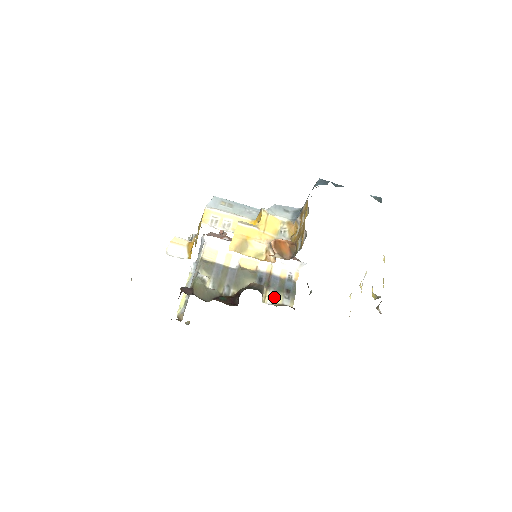
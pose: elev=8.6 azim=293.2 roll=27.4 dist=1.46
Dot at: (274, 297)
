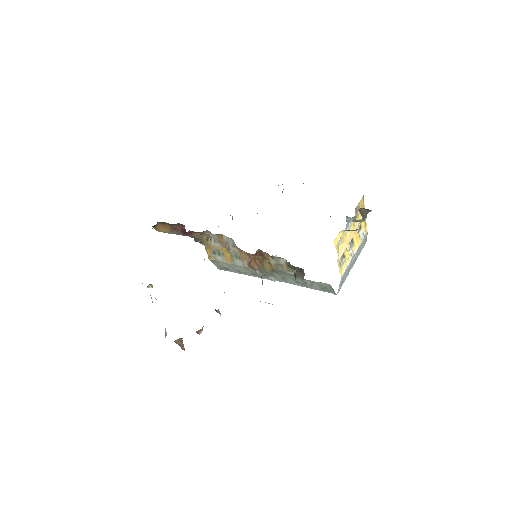
Dot at: occluded
